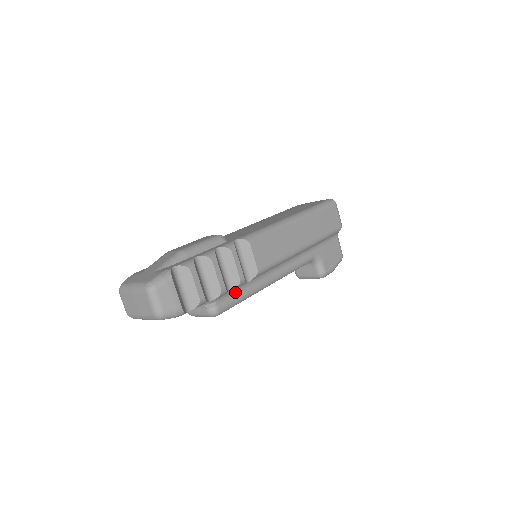
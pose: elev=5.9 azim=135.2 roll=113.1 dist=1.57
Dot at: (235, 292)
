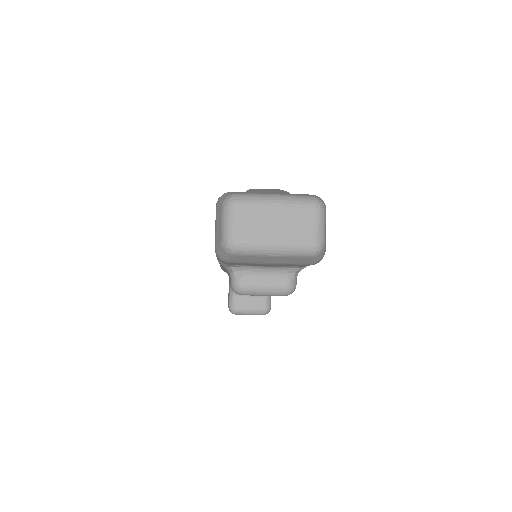
Dot at: occluded
